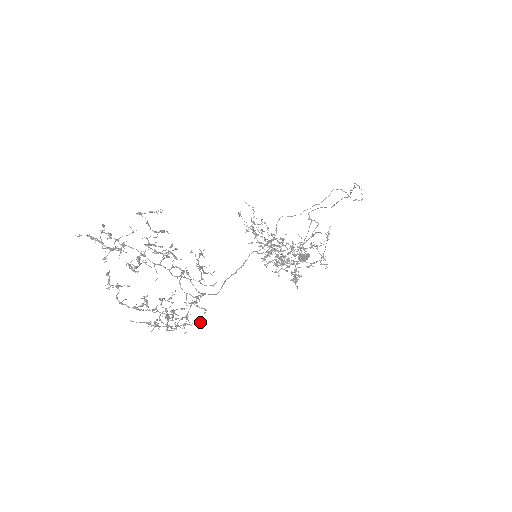
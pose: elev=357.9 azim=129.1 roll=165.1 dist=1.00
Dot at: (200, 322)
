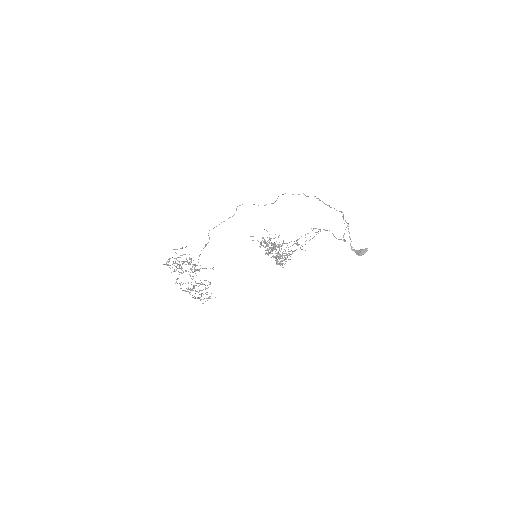
Dot at: (206, 292)
